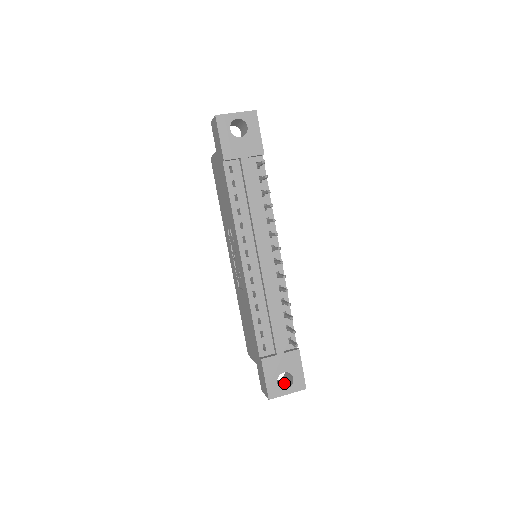
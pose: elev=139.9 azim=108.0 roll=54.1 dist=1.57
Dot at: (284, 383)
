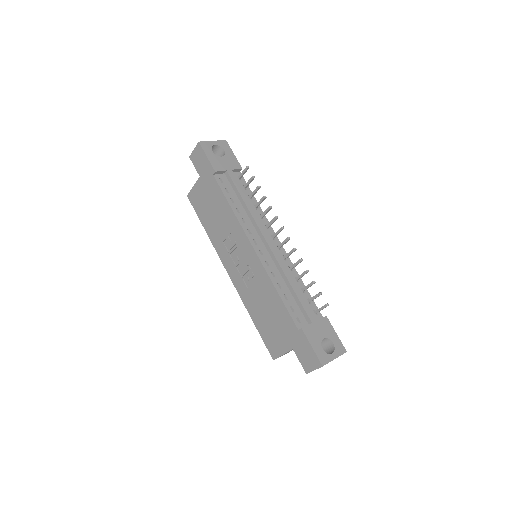
Dot at: occluded
